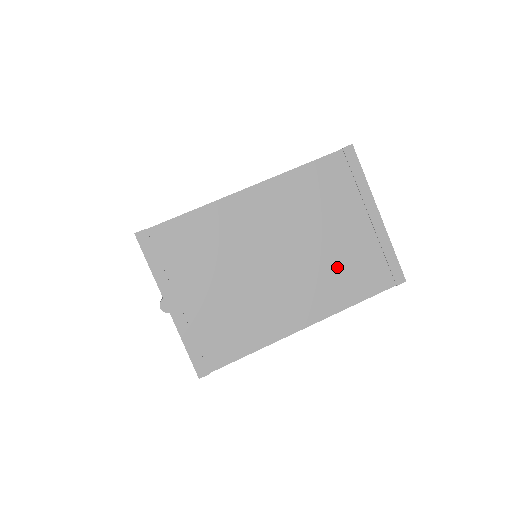
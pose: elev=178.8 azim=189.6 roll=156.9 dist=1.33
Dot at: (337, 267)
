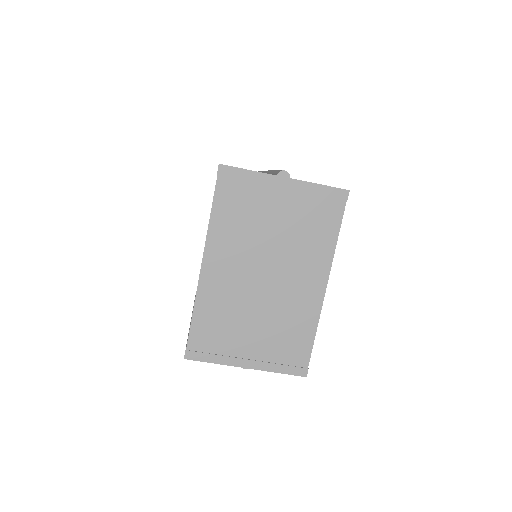
Dot at: (301, 237)
